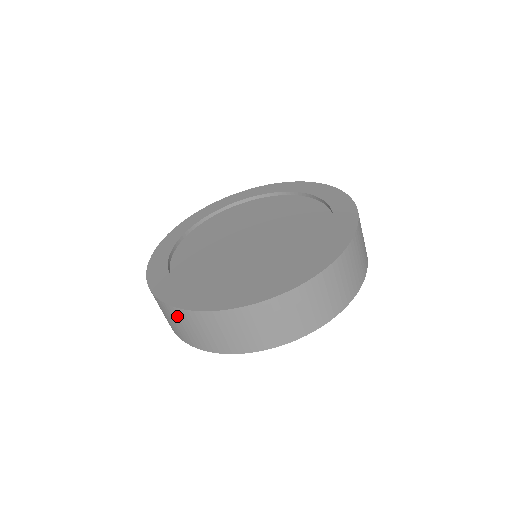
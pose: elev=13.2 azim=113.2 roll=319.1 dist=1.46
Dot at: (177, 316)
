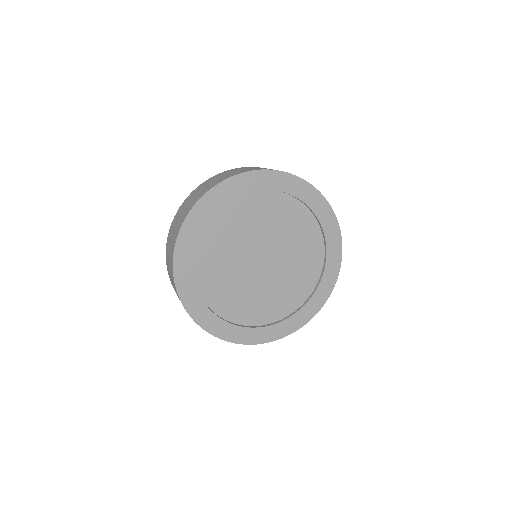
Dot at: occluded
